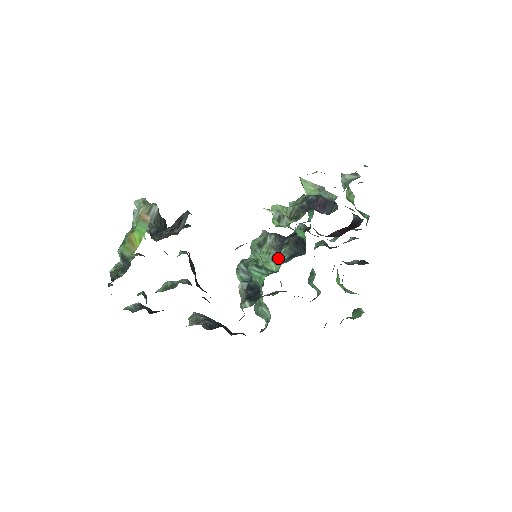
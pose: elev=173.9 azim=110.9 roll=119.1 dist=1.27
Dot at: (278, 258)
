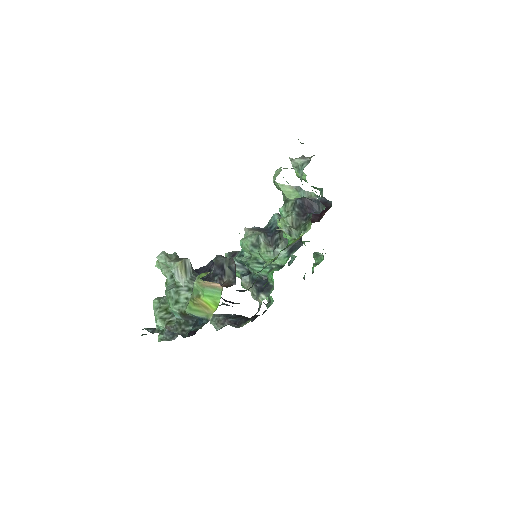
Dot at: (279, 254)
